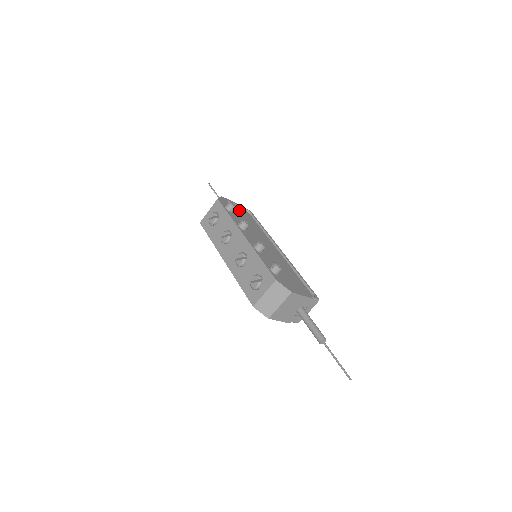
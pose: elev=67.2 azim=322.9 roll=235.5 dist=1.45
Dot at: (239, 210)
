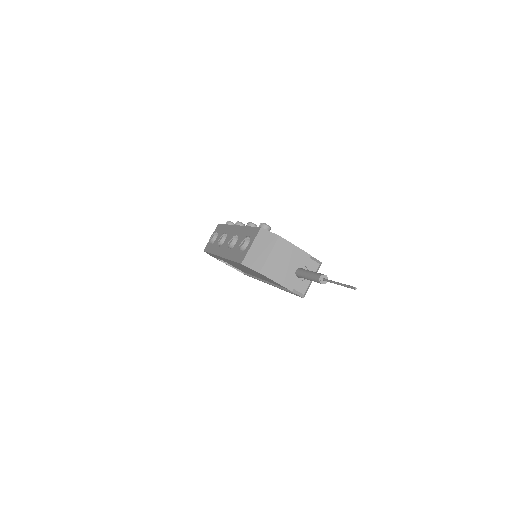
Dot at: occluded
